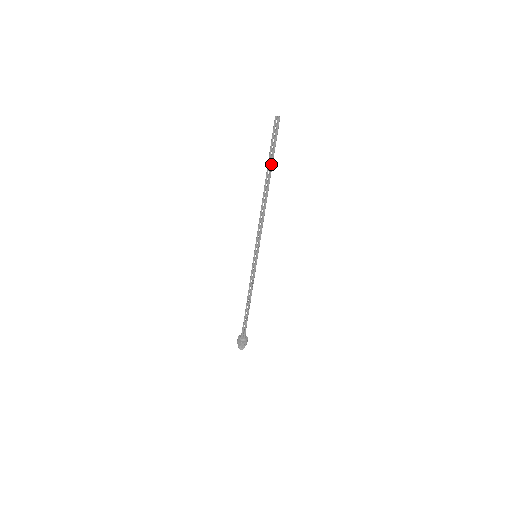
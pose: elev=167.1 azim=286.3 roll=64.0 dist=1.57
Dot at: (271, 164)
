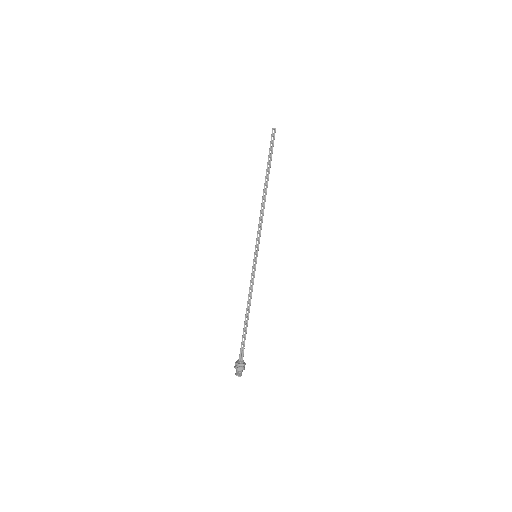
Dot at: (269, 165)
